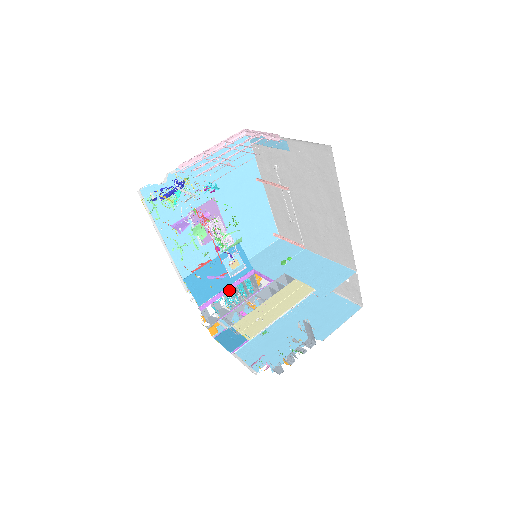
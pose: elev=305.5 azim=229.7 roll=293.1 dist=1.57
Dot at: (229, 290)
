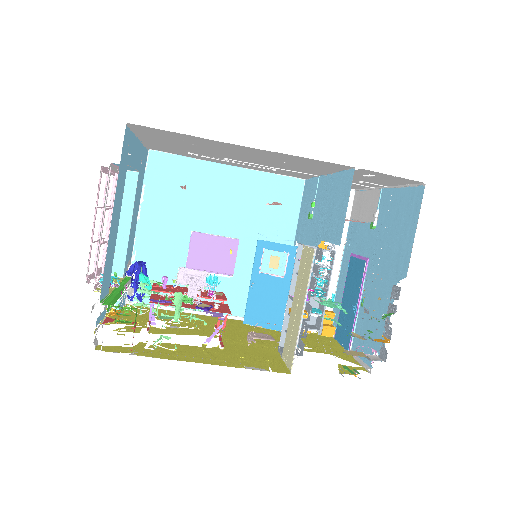
Dot at: occluded
